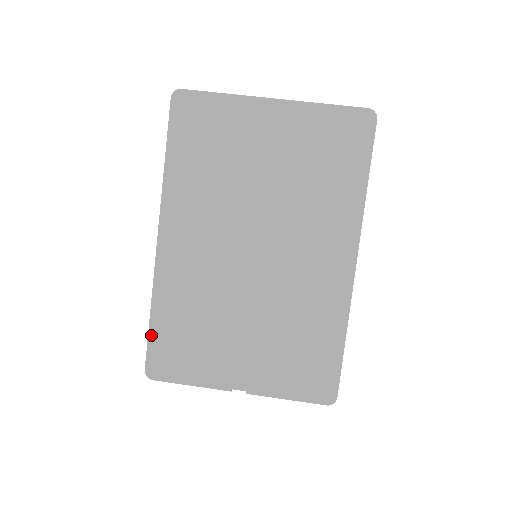
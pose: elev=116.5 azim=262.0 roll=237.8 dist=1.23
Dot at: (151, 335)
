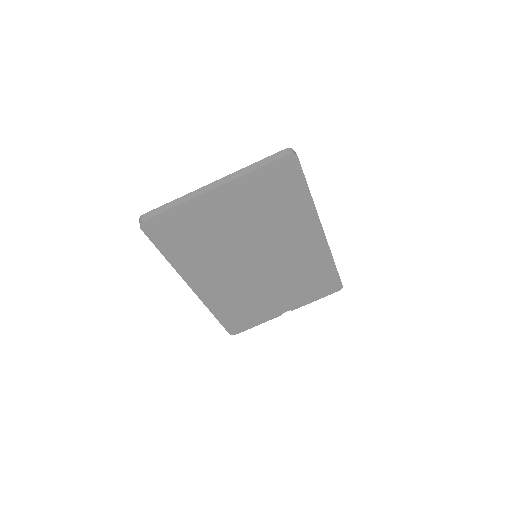
Dot at: (222, 323)
